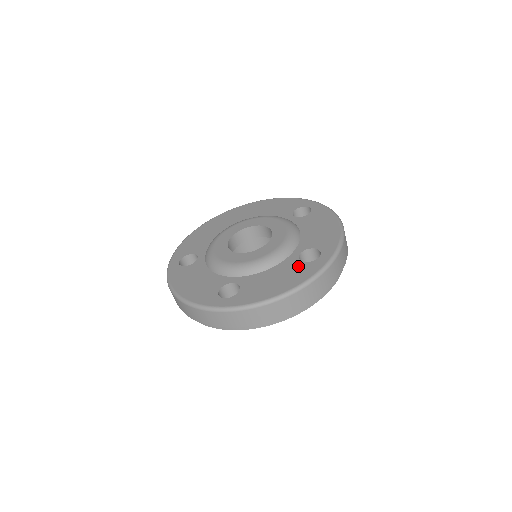
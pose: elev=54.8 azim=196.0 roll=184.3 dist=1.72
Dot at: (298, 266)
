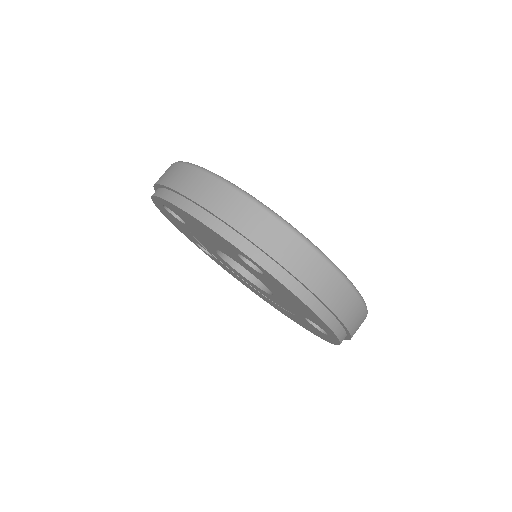
Dot at: occluded
